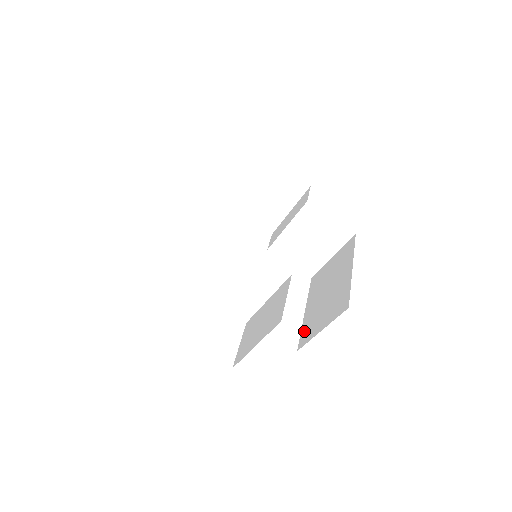
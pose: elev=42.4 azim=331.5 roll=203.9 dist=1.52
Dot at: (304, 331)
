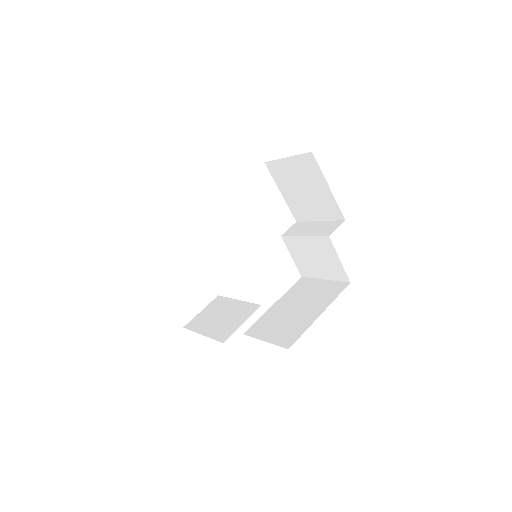
Dot at: (259, 323)
